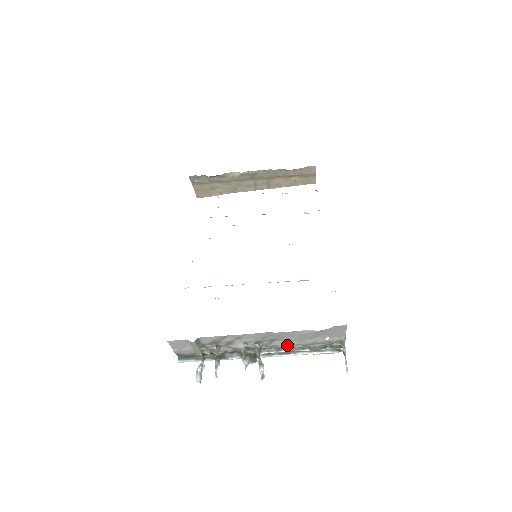
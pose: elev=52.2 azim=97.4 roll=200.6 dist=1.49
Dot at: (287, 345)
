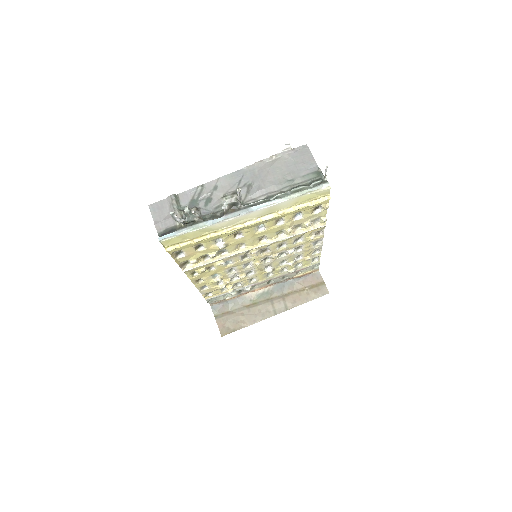
Dot at: (266, 191)
